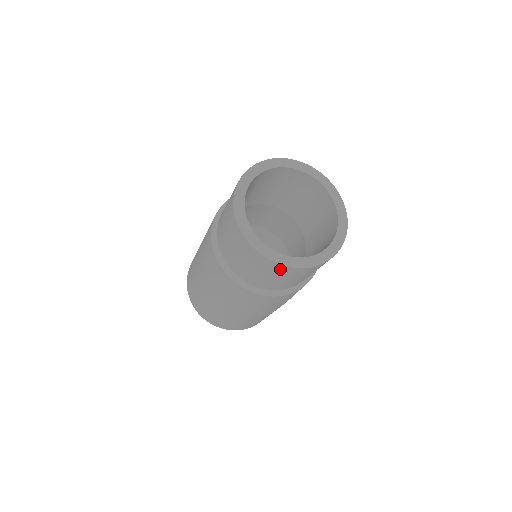
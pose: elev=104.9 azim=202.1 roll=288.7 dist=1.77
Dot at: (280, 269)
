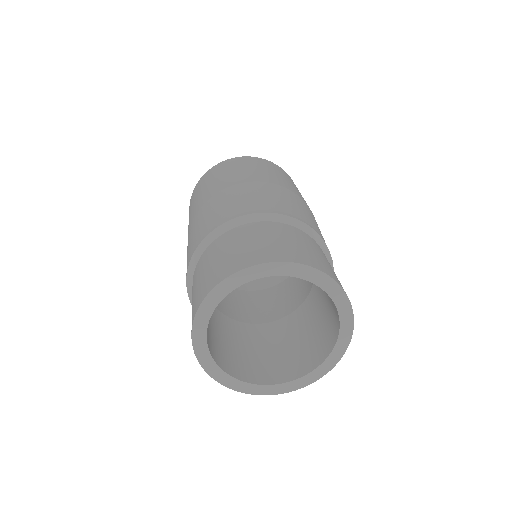
Dot at: occluded
